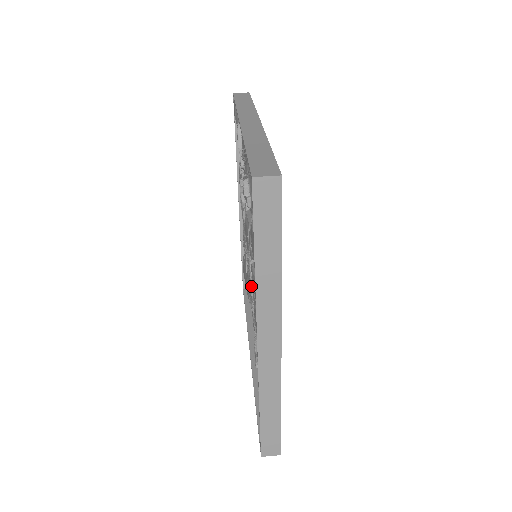
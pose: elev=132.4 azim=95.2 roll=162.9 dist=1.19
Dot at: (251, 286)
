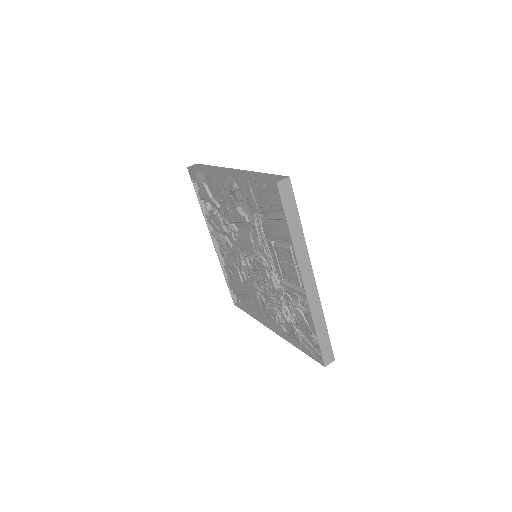
Dot at: (269, 269)
